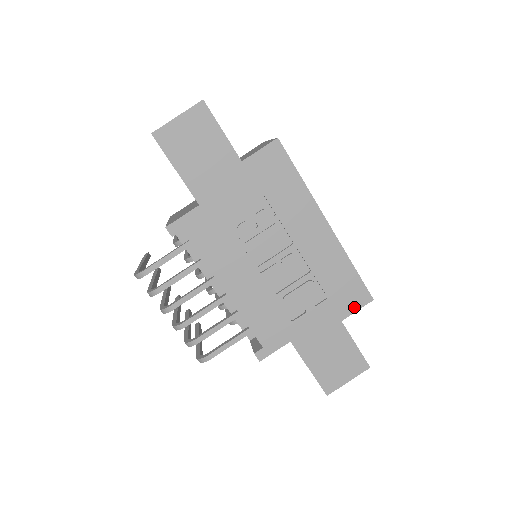
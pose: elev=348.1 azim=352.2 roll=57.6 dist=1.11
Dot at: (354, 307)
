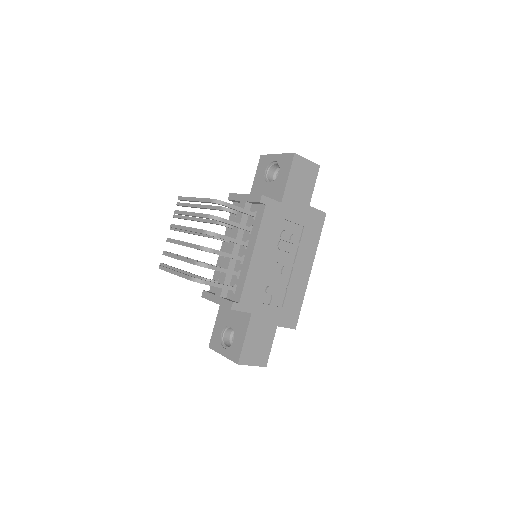
Dot at: (287, 324)
